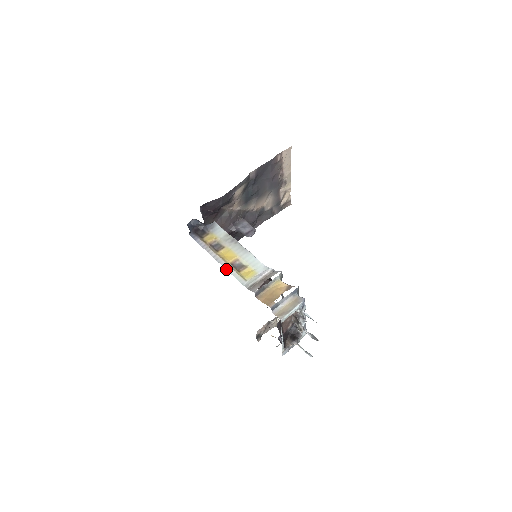
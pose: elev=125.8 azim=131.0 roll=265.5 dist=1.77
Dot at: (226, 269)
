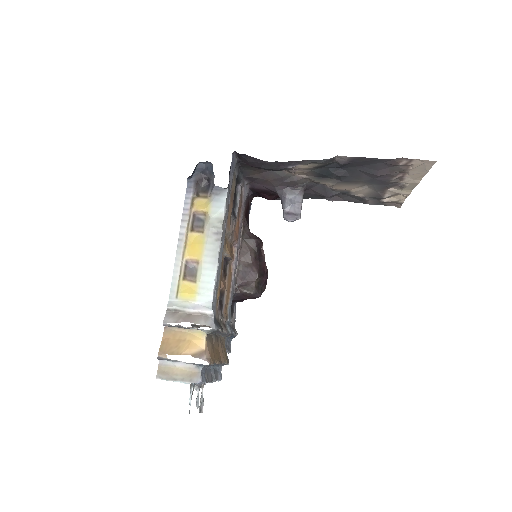
Dot at: (175, 262)
